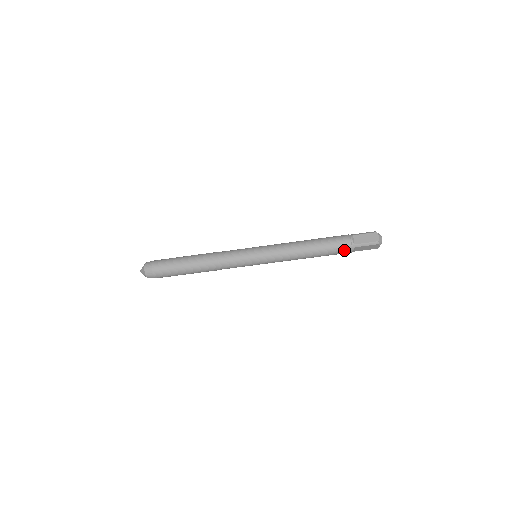
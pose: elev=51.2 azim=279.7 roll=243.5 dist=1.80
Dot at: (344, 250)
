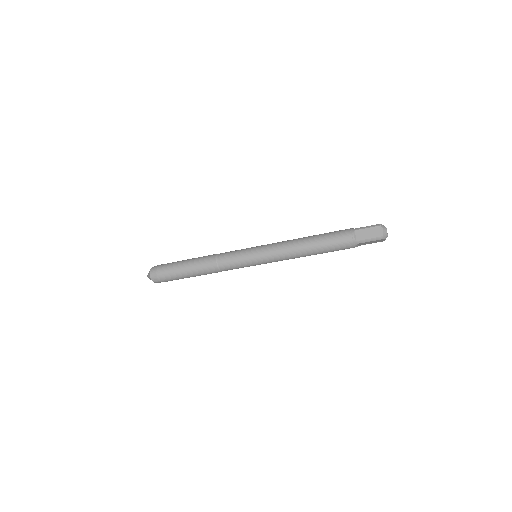
Dot at: (346, 247)
